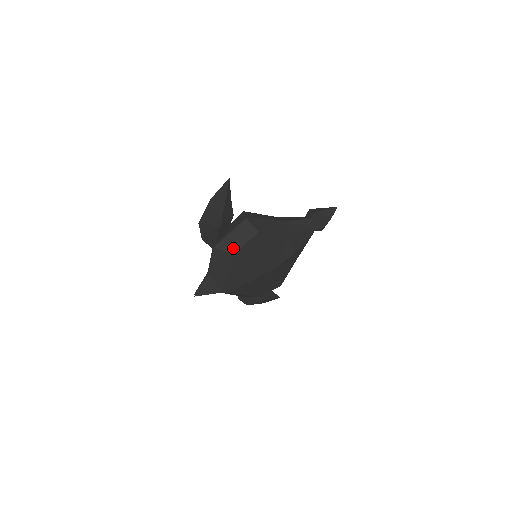
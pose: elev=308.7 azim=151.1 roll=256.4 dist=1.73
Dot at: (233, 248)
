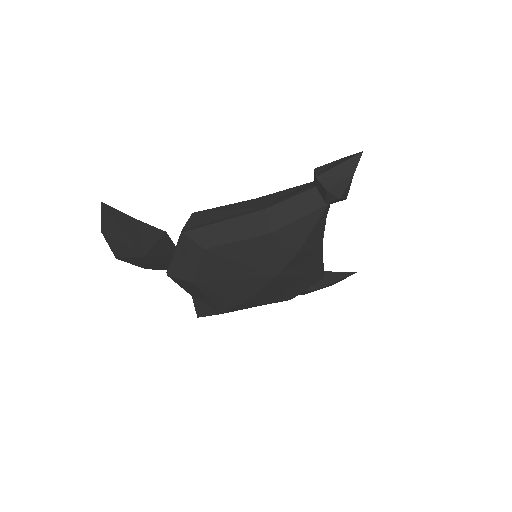
Dot at: (186, 274)
